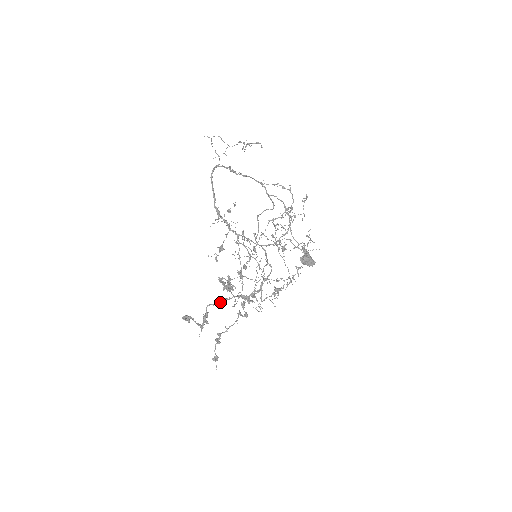
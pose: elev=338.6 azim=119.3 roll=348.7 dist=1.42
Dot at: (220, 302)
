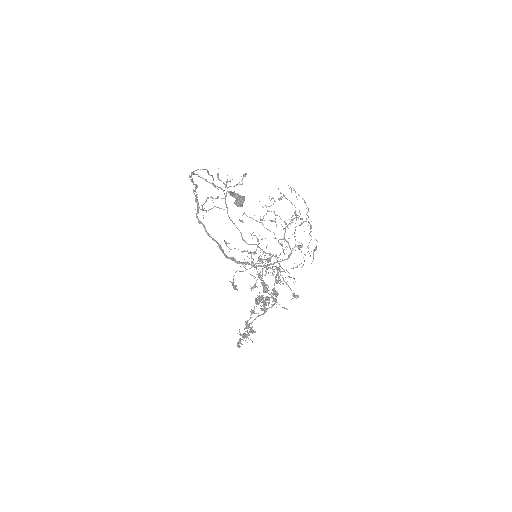
Dot at: occluded
